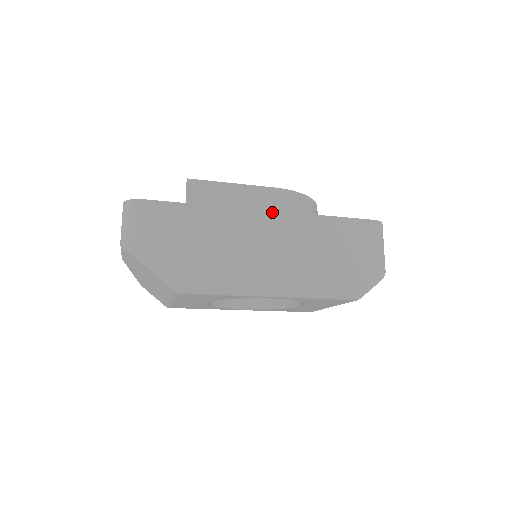
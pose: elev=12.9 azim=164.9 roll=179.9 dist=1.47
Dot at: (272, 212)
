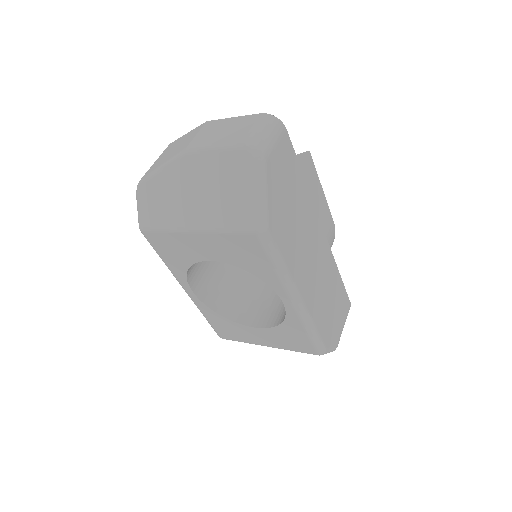
Dot at: (325, 236)
